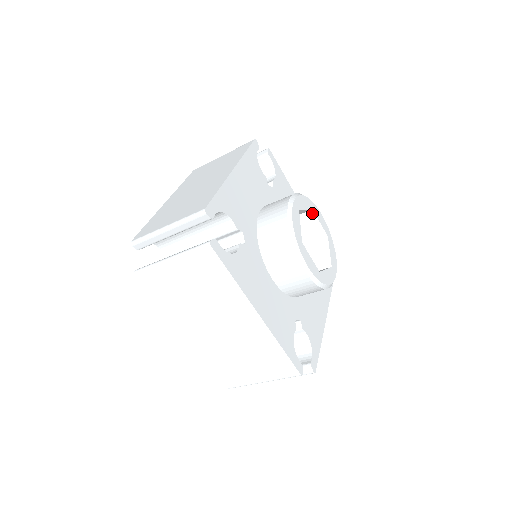
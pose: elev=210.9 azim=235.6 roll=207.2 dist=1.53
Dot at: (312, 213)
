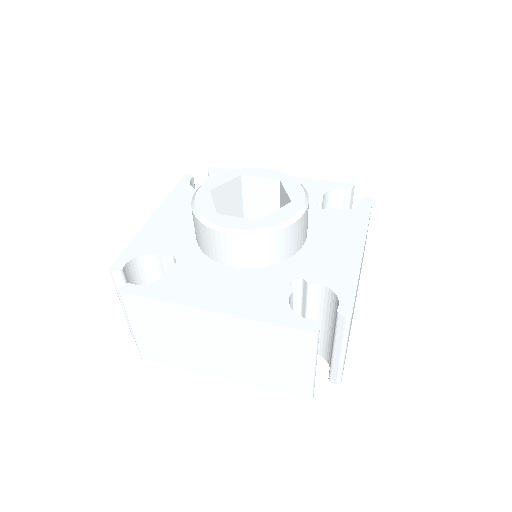
Dot at: (245, 178)
